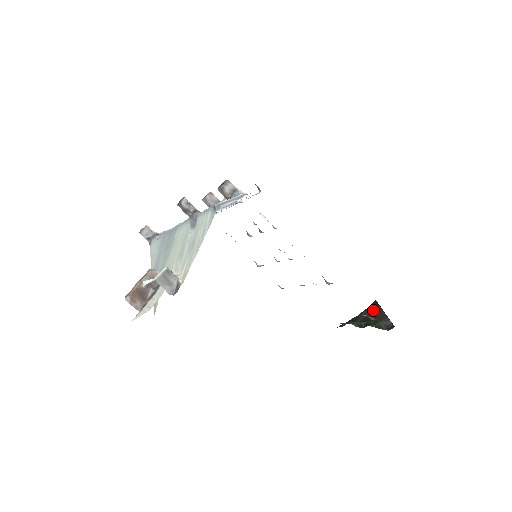
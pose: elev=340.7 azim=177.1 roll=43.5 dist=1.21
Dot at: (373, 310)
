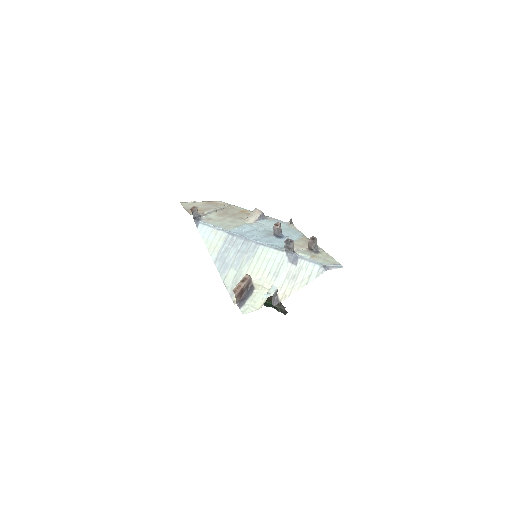
Dot at: occluded
